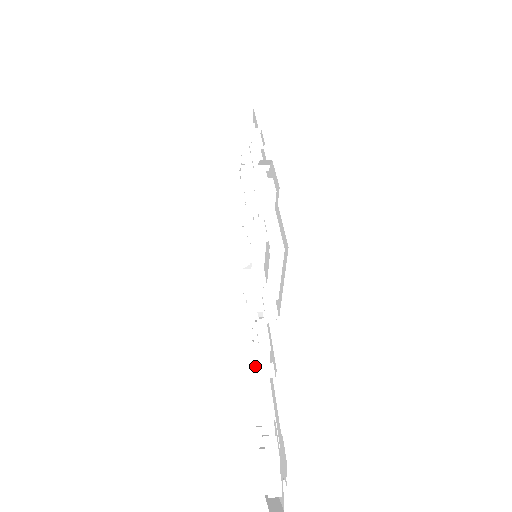
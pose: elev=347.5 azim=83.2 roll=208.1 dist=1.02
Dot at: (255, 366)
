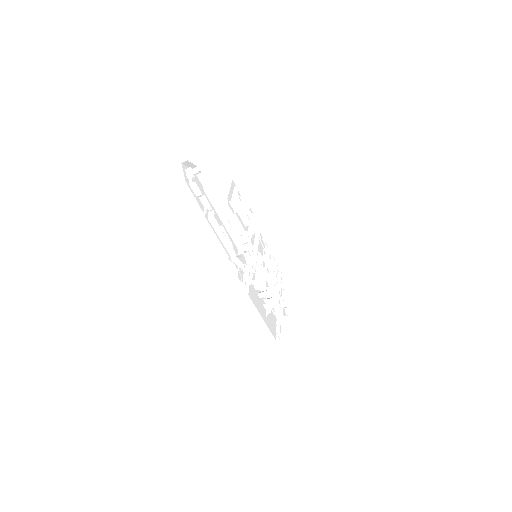
Dot at: (227, 244)
